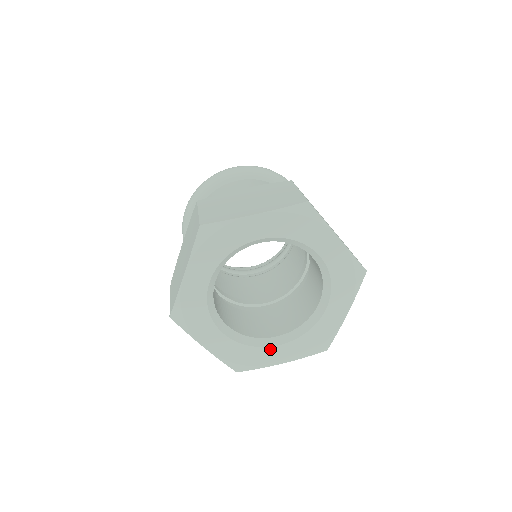
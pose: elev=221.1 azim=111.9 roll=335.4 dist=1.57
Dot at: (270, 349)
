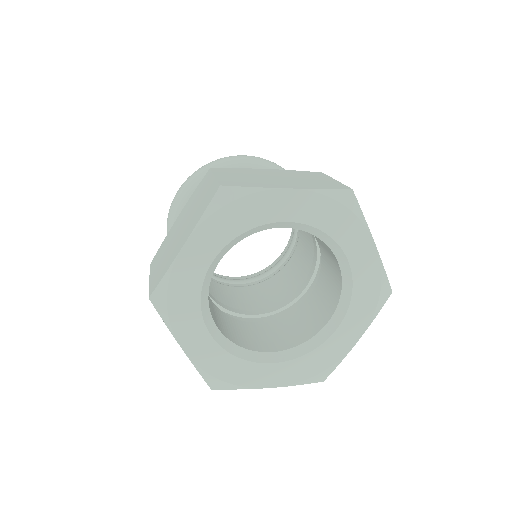
Dot at: (260, 366)
